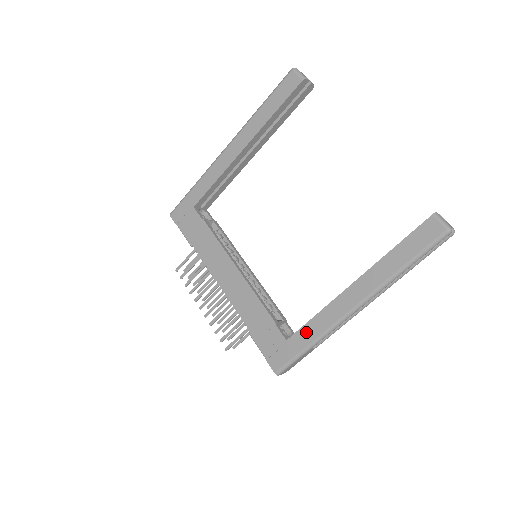
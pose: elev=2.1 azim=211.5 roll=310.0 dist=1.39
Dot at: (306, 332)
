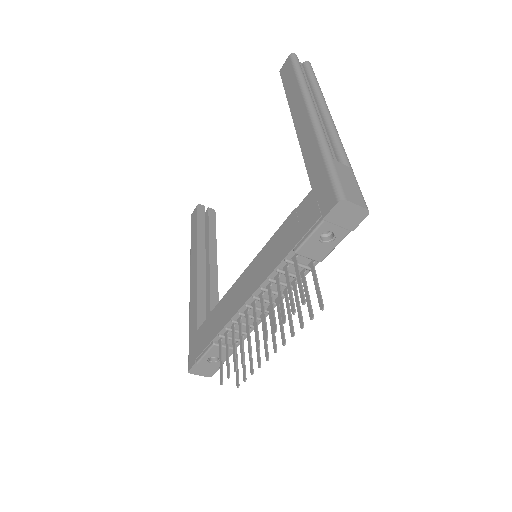
Dot at: (311, 163)
